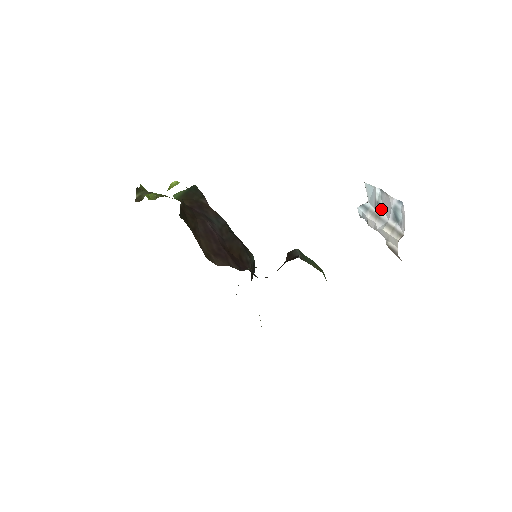
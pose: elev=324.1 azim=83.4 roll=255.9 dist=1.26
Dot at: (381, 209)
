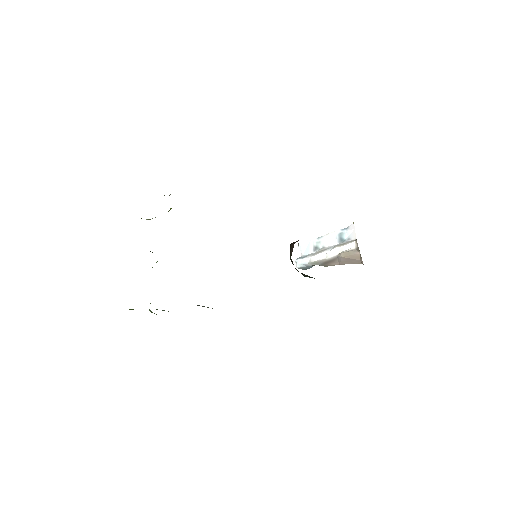
Dot at: (321, 248)
